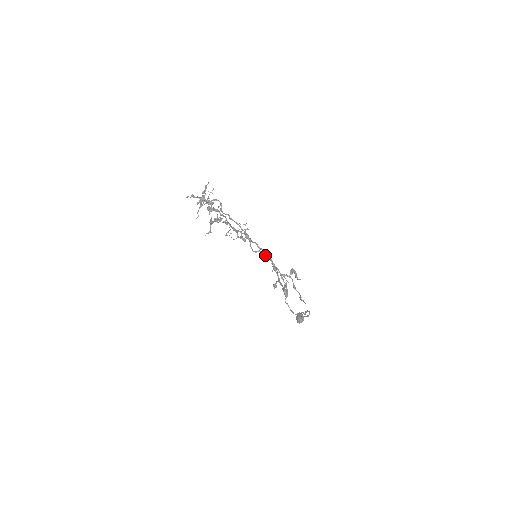
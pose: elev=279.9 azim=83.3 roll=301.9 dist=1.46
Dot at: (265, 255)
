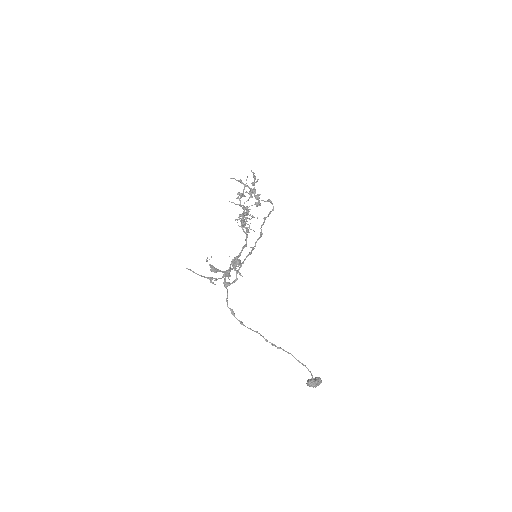
Dot at: (251, 251)
